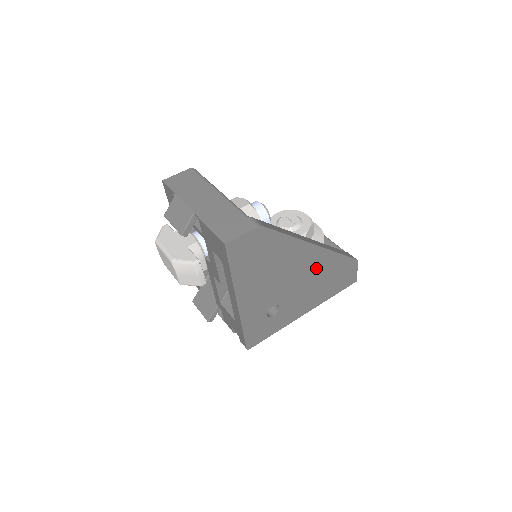
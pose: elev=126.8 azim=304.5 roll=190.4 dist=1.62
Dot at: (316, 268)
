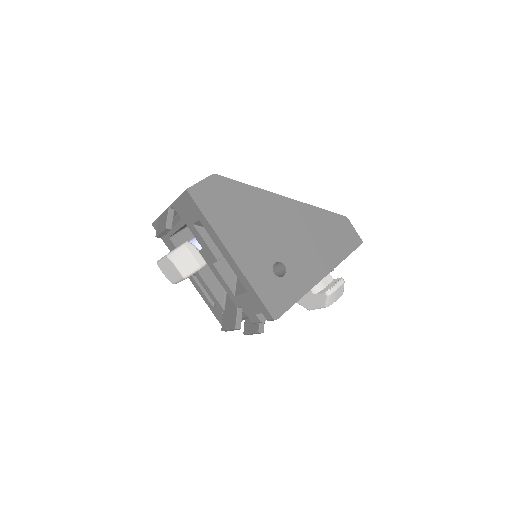
Dot at: (301, 222)
